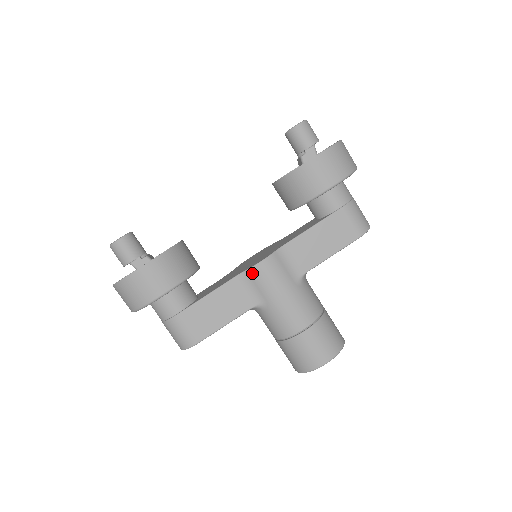
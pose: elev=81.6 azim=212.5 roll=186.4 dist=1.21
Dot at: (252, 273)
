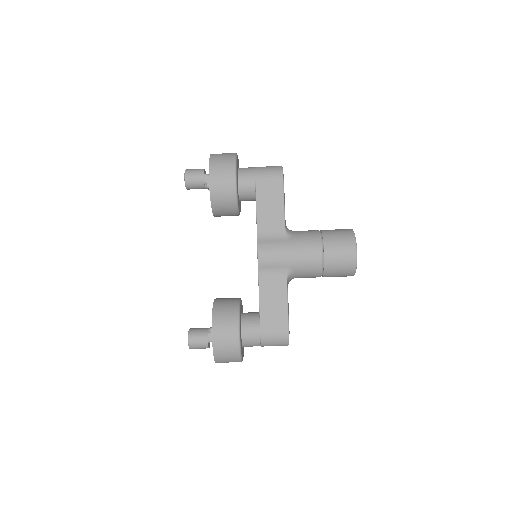
Dot at: (262, 265)
